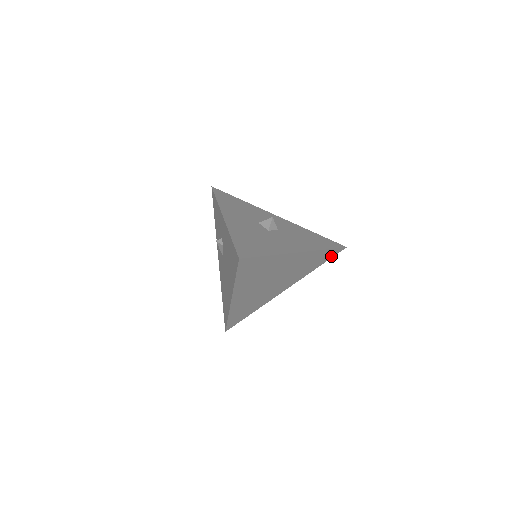
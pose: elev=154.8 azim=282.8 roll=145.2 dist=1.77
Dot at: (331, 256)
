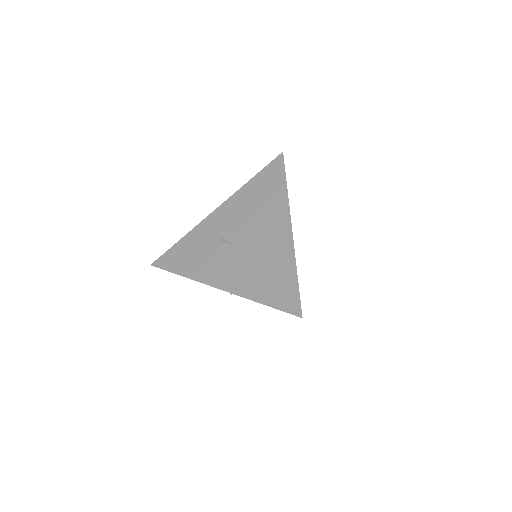
Dot at: occluded
